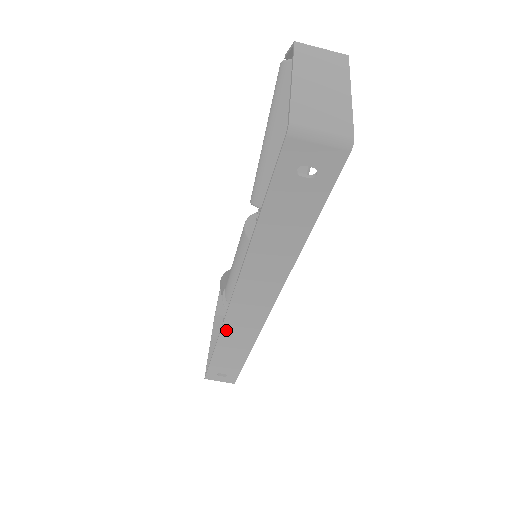
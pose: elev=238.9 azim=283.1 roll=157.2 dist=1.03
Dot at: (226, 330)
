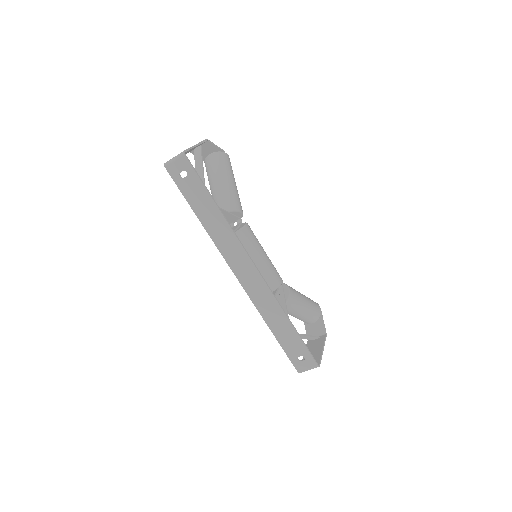
Dot at: (256, 303)
